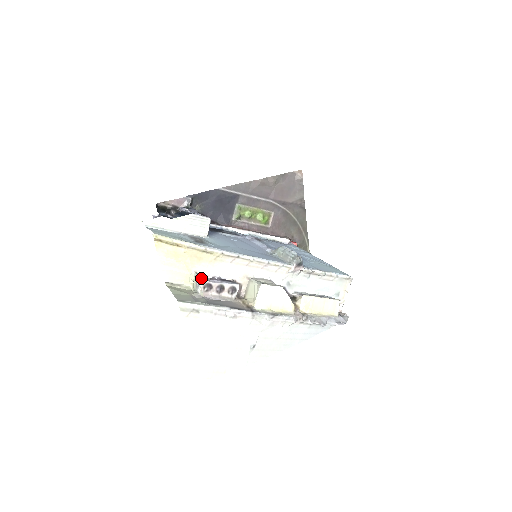
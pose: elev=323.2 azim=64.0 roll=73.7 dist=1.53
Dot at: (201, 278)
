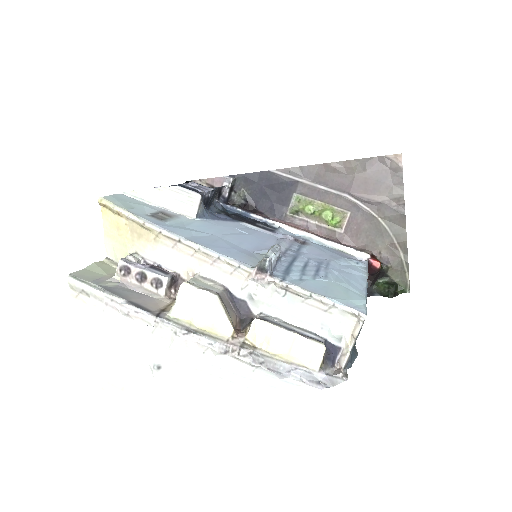
Dot at: occluded
